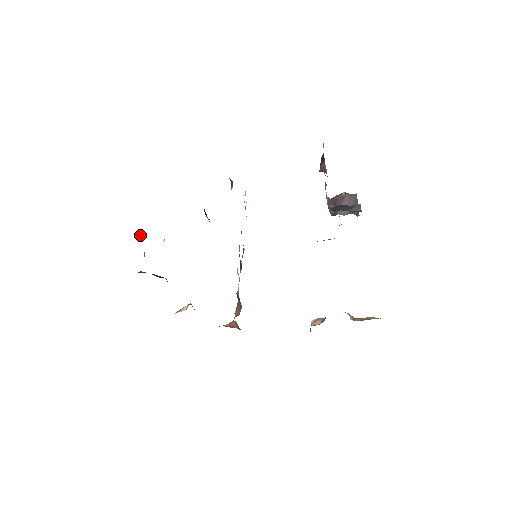
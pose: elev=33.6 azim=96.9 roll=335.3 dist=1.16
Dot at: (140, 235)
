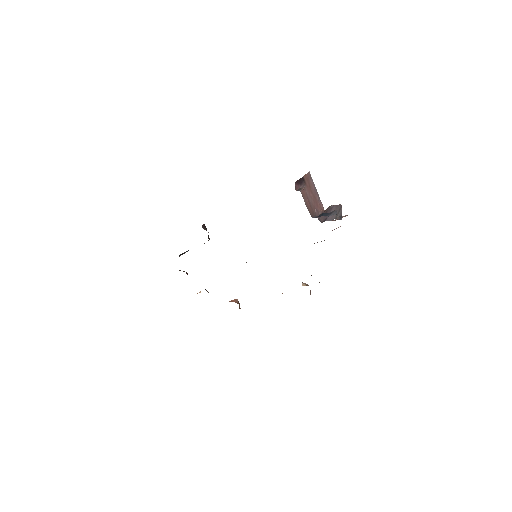
Dot at: occluded
